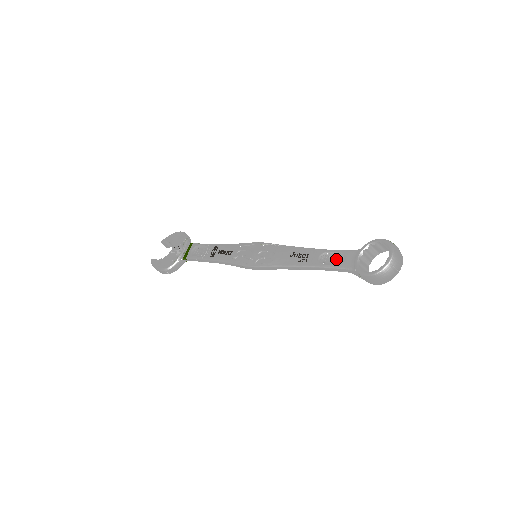
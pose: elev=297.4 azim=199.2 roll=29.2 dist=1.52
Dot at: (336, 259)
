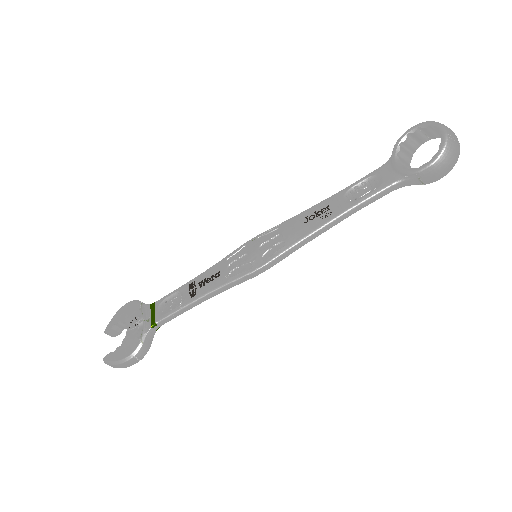
Dot at: (368, 187)
